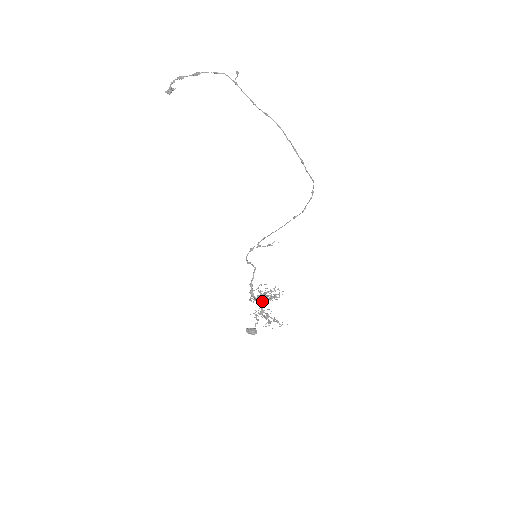
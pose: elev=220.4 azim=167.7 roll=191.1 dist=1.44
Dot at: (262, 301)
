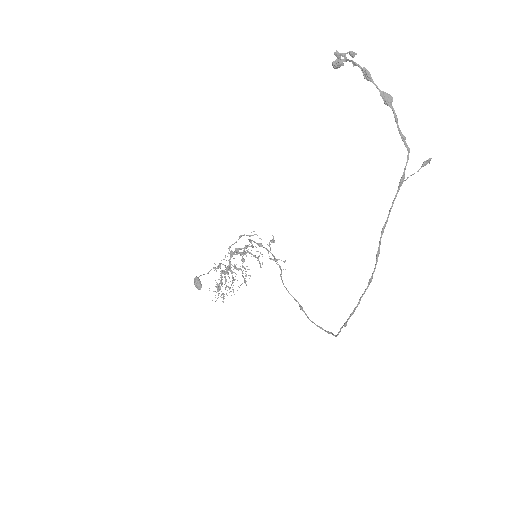
Dot at: occluded
